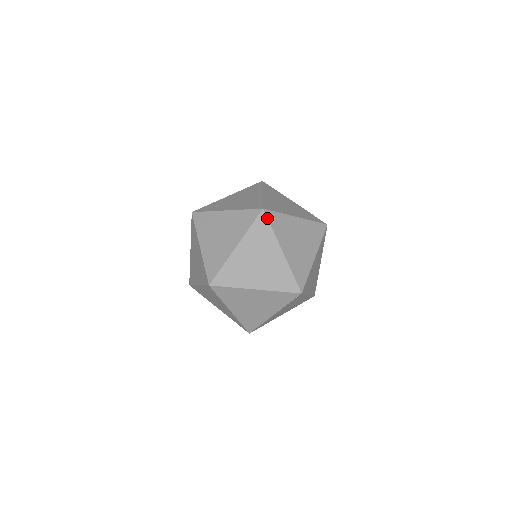
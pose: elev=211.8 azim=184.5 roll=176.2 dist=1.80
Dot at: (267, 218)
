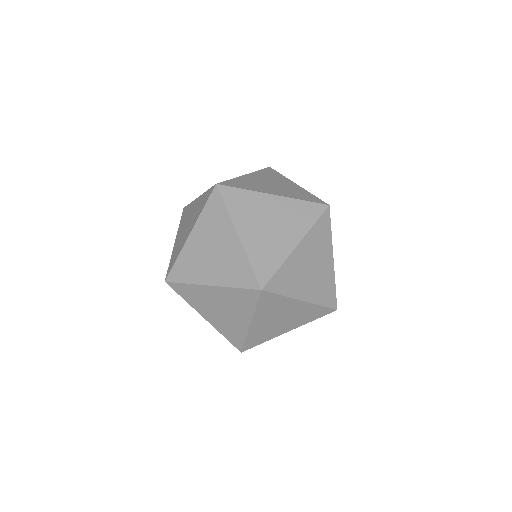
Dot at: (322, 213)
